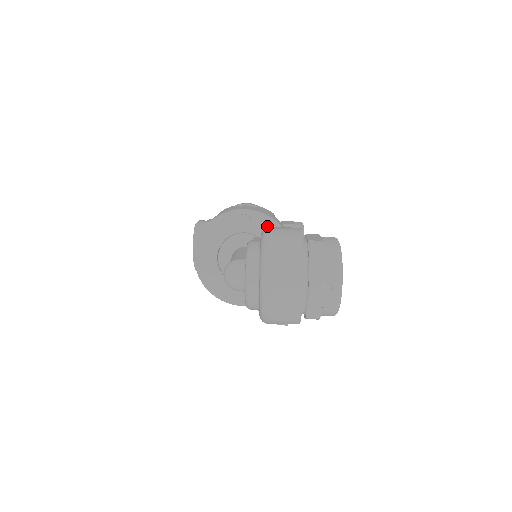
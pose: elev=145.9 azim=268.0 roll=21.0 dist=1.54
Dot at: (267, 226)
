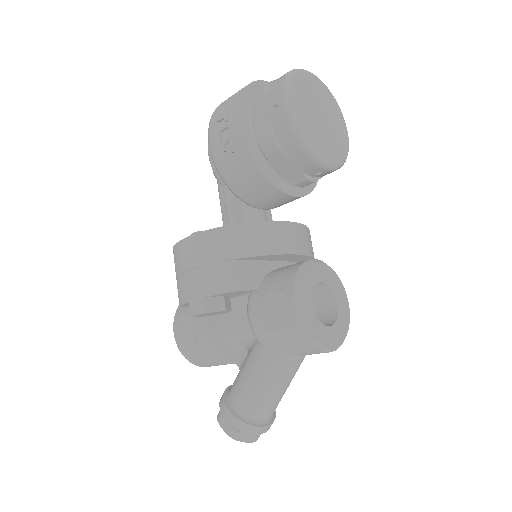
Dot at: occluded
